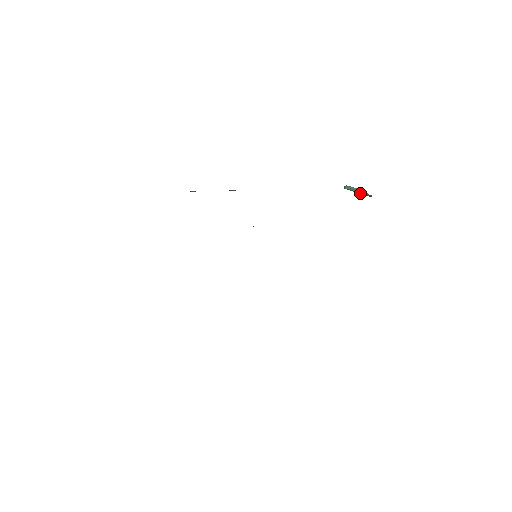
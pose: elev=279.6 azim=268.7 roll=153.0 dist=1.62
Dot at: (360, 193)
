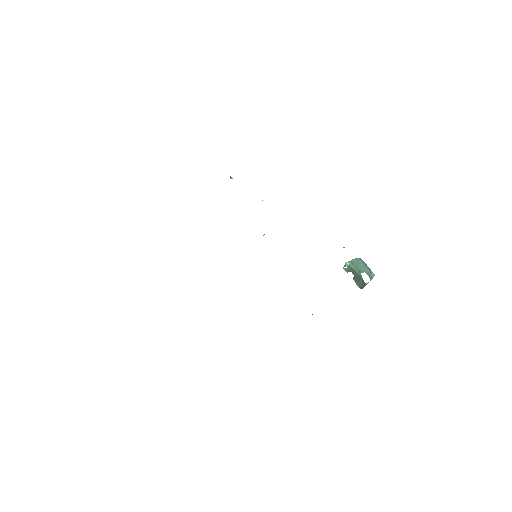
Dot at: (357, 277)
